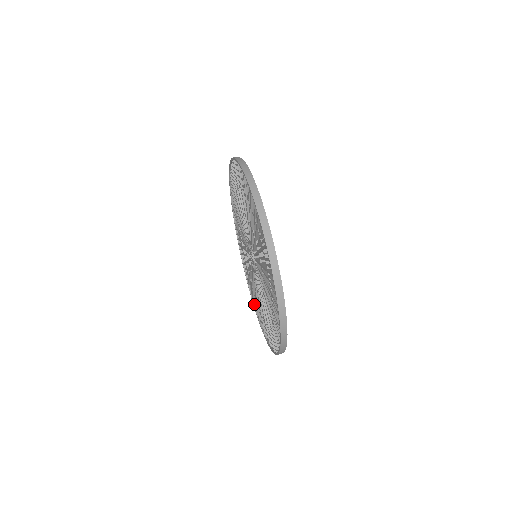
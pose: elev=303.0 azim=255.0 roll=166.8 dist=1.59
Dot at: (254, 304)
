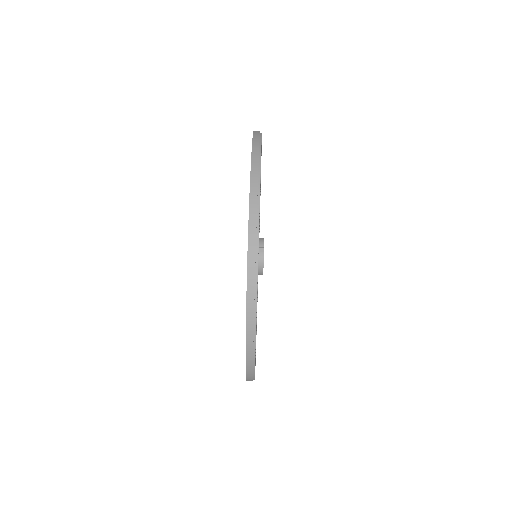
Dot at: occluded
